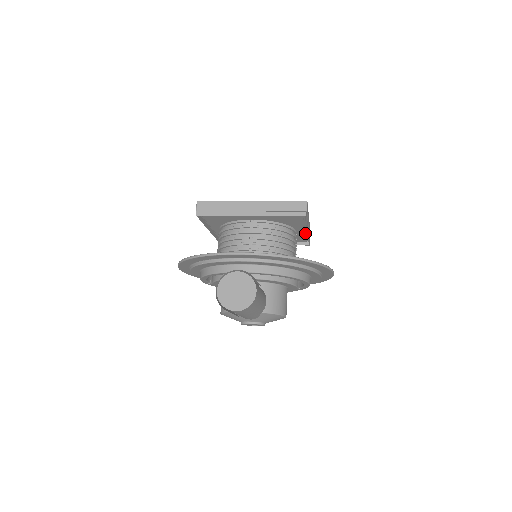
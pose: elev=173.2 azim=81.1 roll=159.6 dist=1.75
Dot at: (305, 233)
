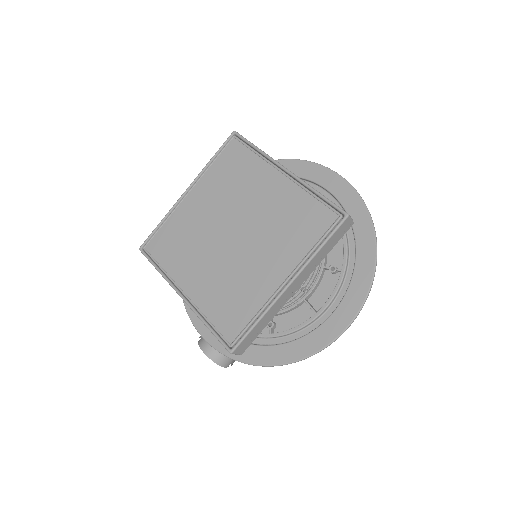
Dot at: occluded
